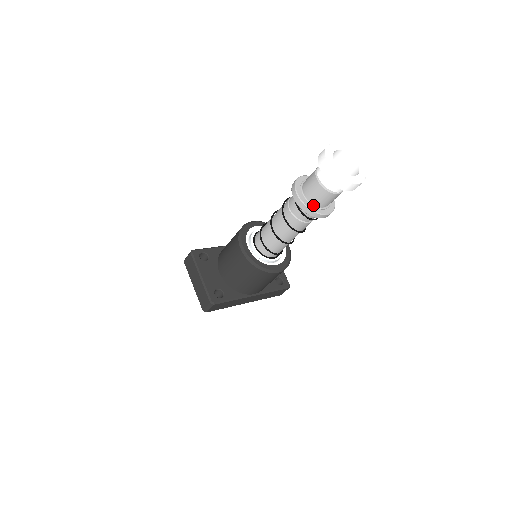
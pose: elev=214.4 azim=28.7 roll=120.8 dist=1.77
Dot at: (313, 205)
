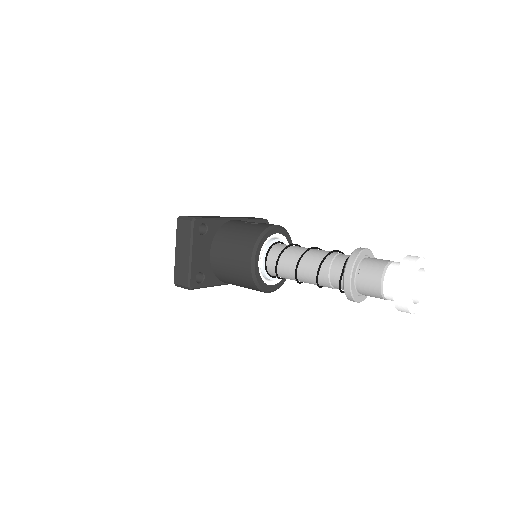
Dot at: (356, 290)
